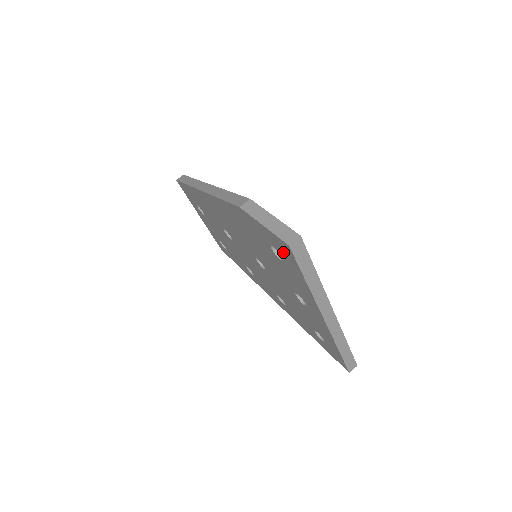
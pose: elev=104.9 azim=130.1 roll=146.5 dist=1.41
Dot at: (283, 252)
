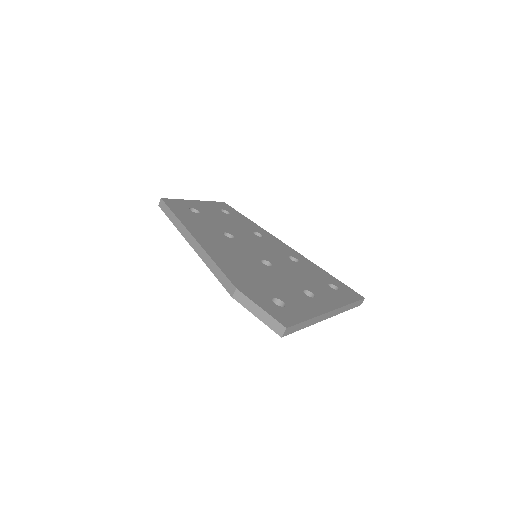
Dot at: occluded
